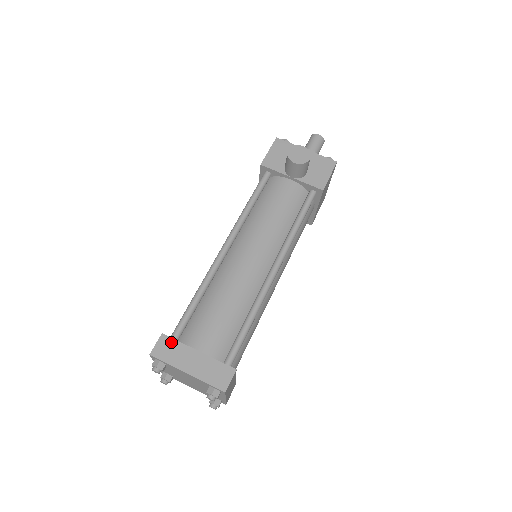
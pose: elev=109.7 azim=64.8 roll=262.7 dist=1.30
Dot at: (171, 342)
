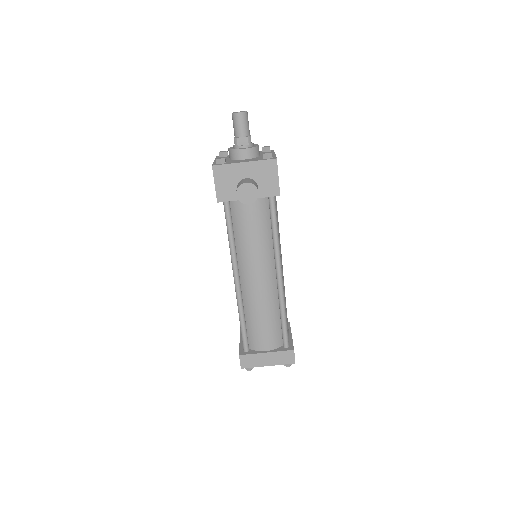
Dot at: (248, 357)
